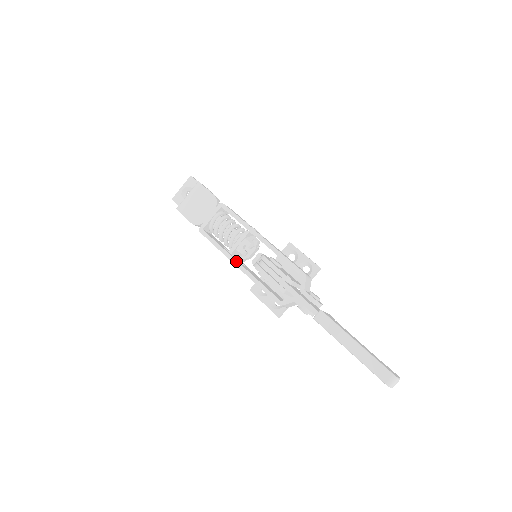
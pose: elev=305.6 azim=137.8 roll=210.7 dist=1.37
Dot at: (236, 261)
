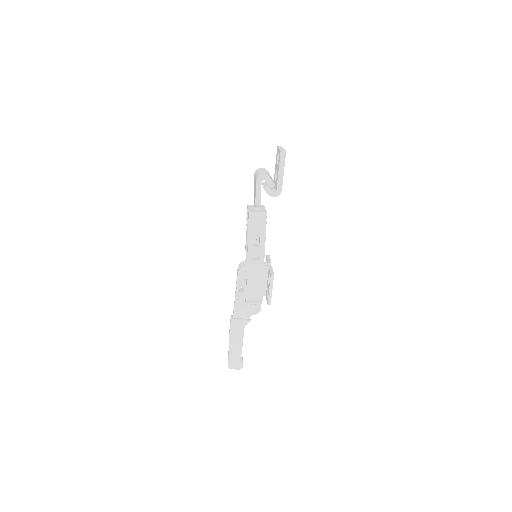
Dot at: occluded
